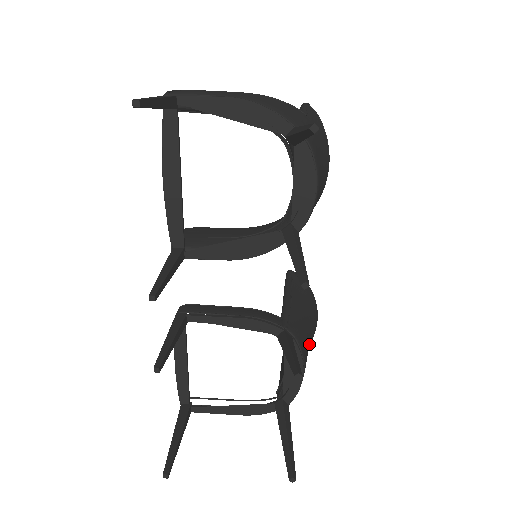
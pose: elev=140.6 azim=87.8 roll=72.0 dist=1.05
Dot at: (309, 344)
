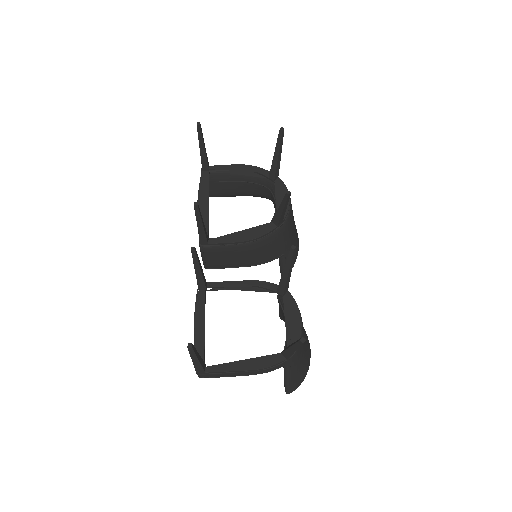
Dot at: occluded
